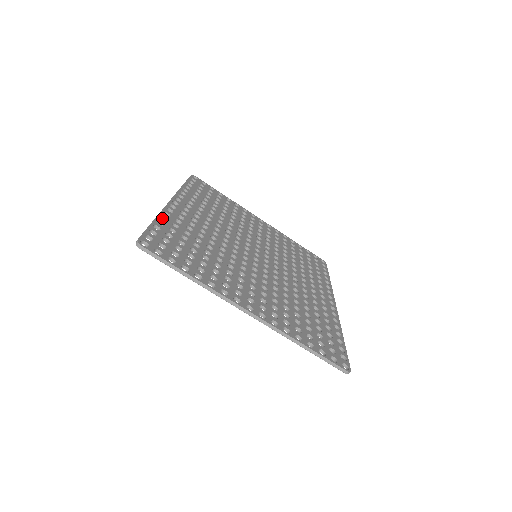
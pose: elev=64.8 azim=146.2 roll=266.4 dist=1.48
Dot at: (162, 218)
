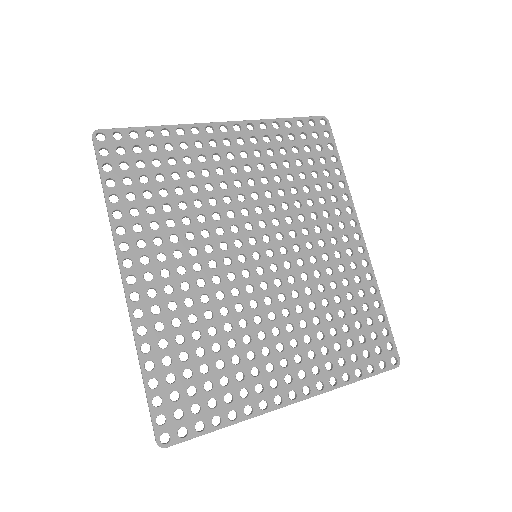
Dot at: occluded
